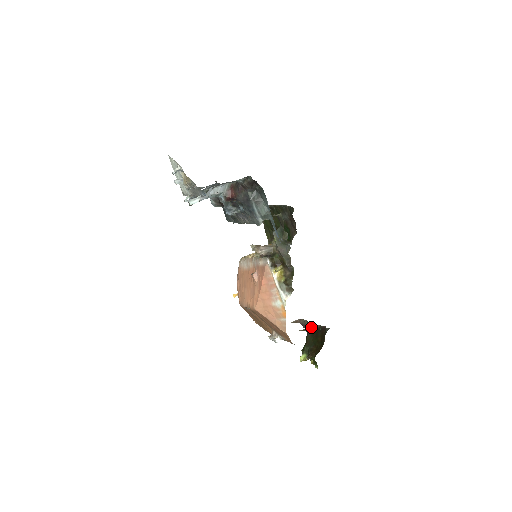
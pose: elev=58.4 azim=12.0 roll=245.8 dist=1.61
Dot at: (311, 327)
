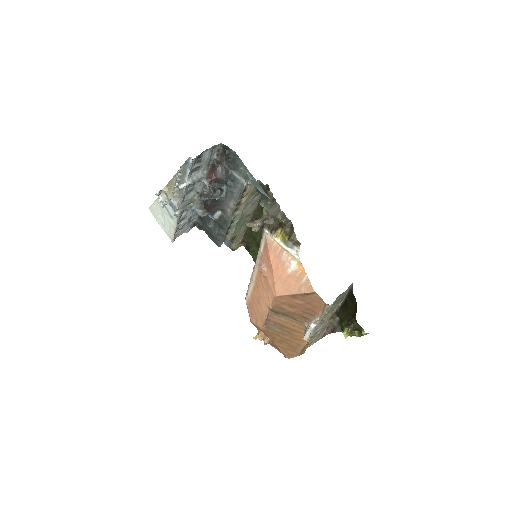
Dot at: (338, 306)
